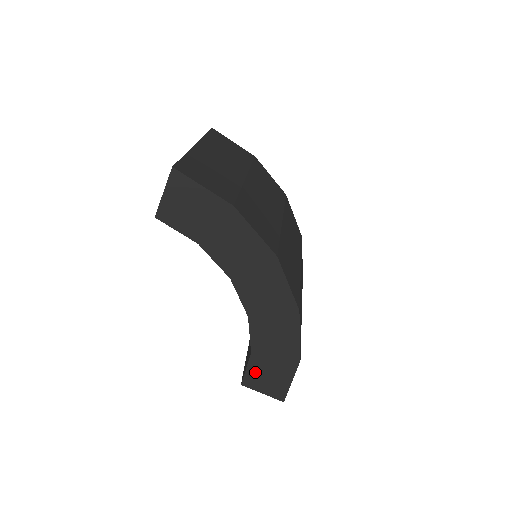
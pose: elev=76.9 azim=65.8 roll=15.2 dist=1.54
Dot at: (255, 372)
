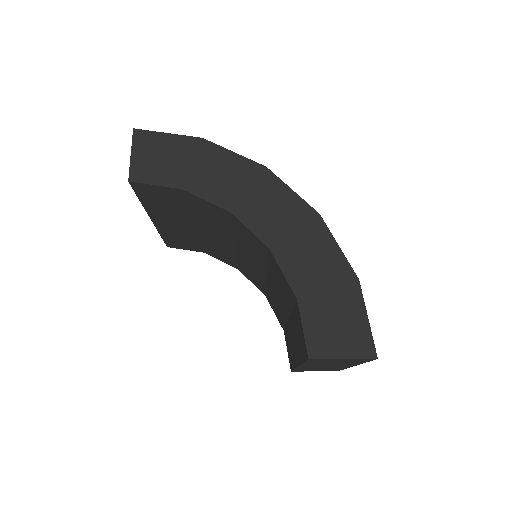
Dot at: (316, 327)
